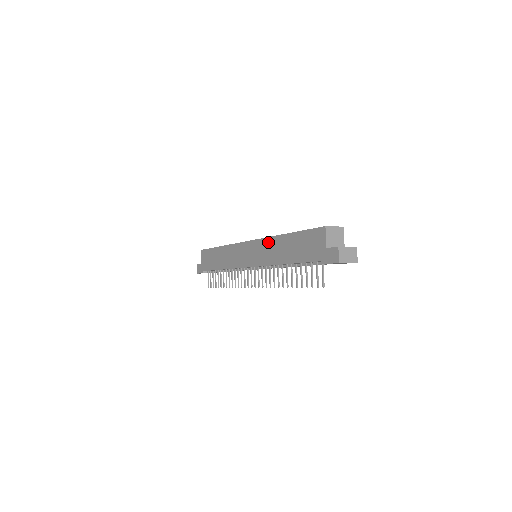
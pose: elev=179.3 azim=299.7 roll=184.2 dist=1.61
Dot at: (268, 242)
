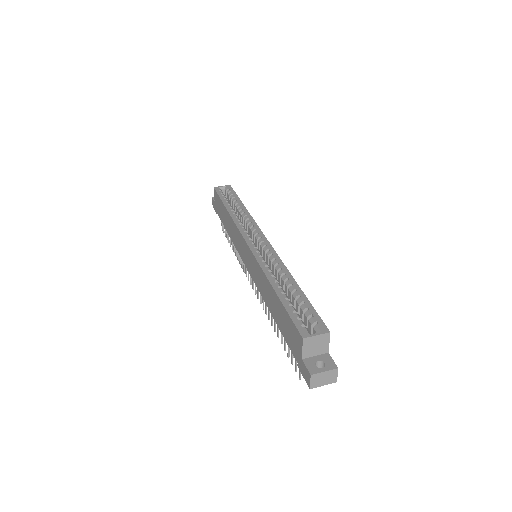
Dot at: (260, 271)
